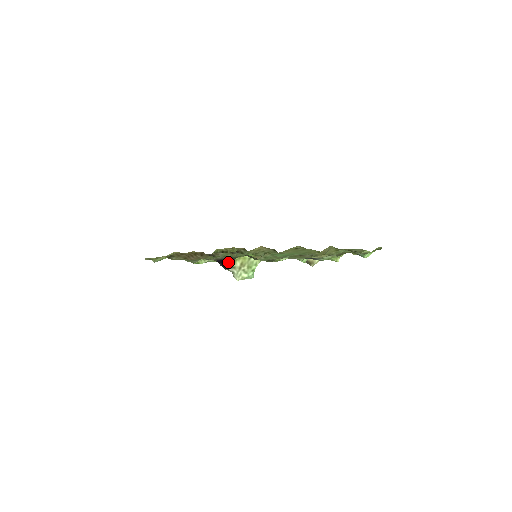
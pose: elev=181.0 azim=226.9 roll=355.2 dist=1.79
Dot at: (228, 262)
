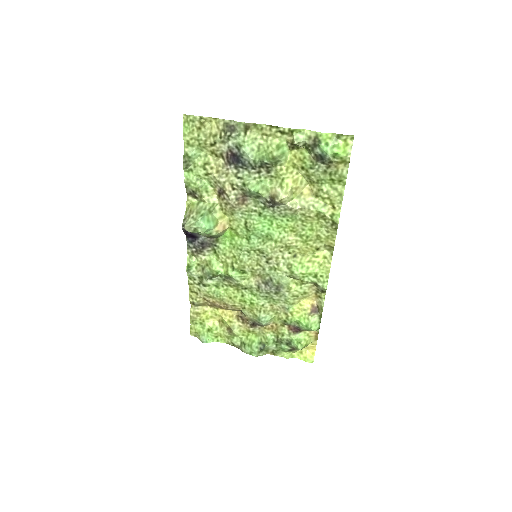
Dot at: (198, 236)
